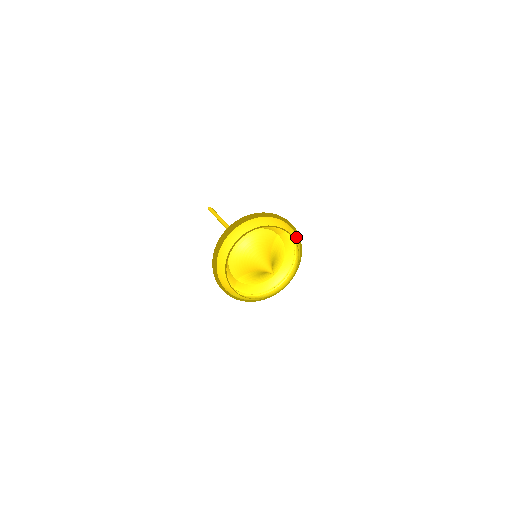
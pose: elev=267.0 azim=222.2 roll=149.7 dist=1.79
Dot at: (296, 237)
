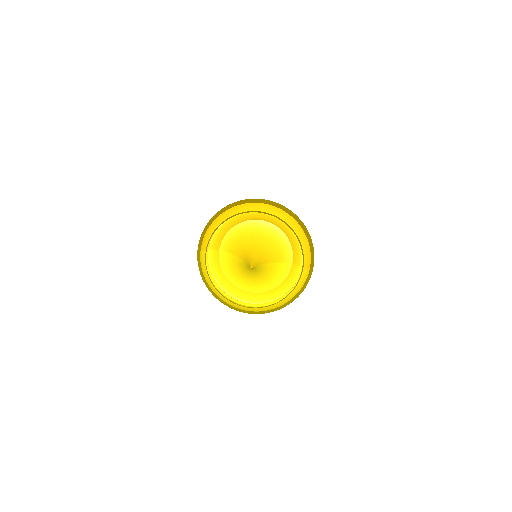
Dot at: (303, 282)
